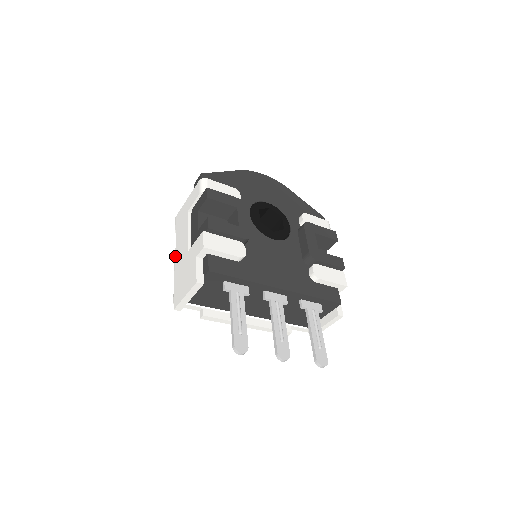
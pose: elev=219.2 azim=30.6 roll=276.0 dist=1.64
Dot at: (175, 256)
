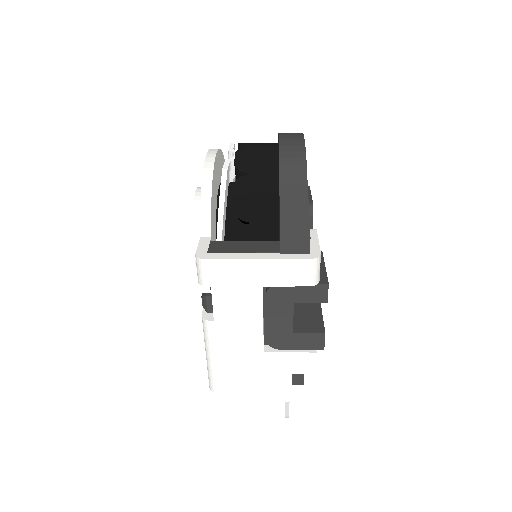
Dot at: (215, 334)
